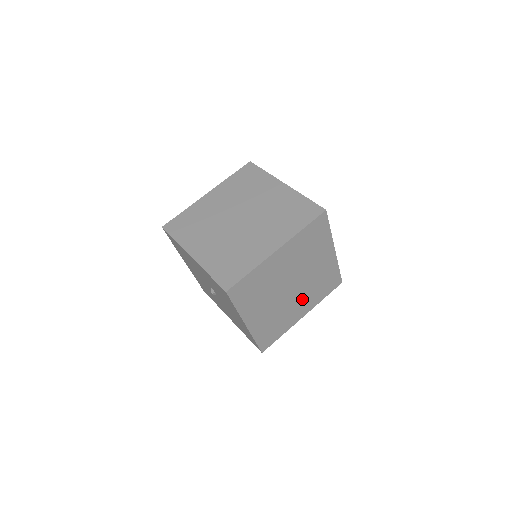
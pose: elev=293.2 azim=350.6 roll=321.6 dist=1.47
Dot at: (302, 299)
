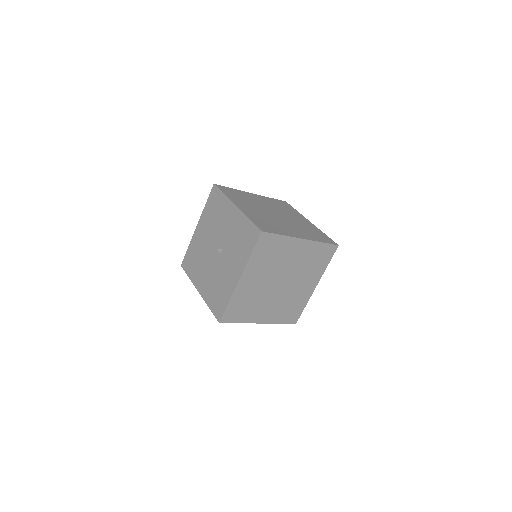
Dot at: (273, 304)
